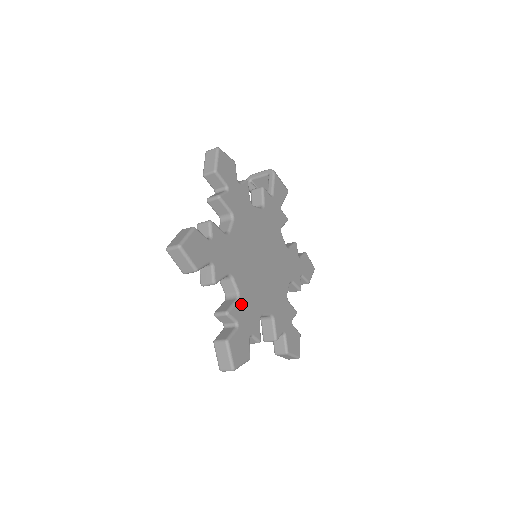
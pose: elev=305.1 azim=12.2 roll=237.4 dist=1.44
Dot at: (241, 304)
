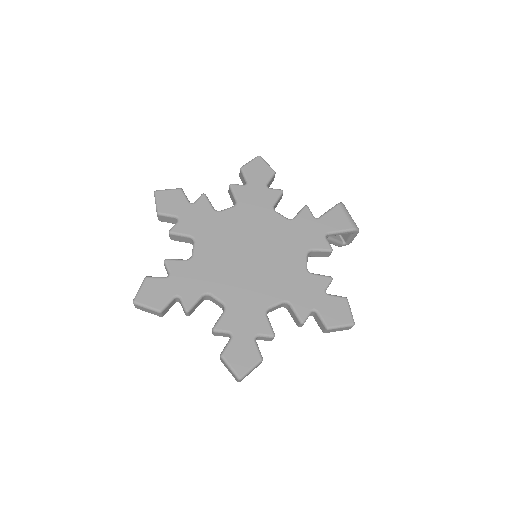
Dot at: (187, 265)
